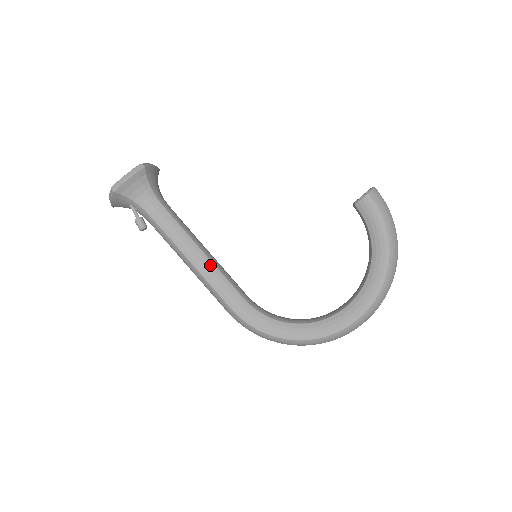
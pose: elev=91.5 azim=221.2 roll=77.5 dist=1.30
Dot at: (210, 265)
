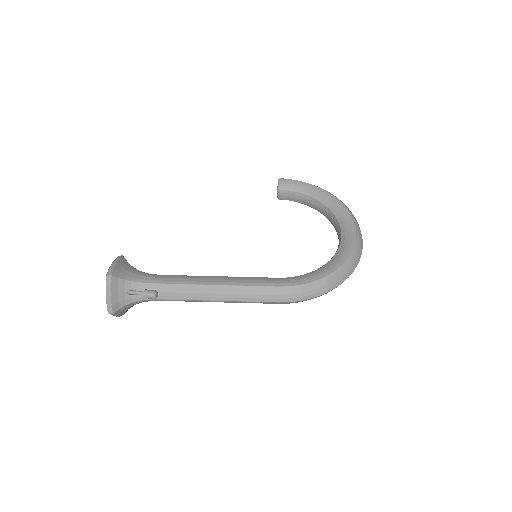
Dot at: (232, 278)
